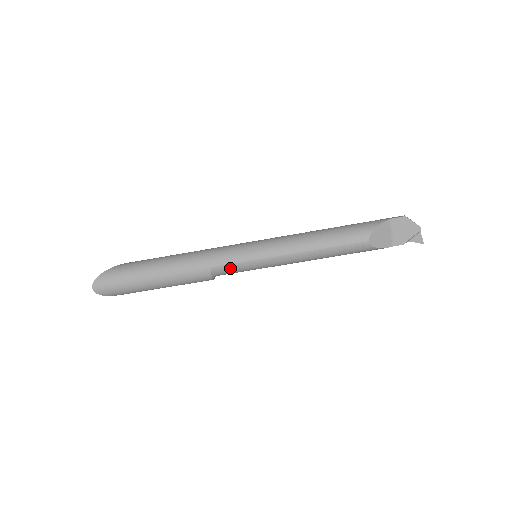
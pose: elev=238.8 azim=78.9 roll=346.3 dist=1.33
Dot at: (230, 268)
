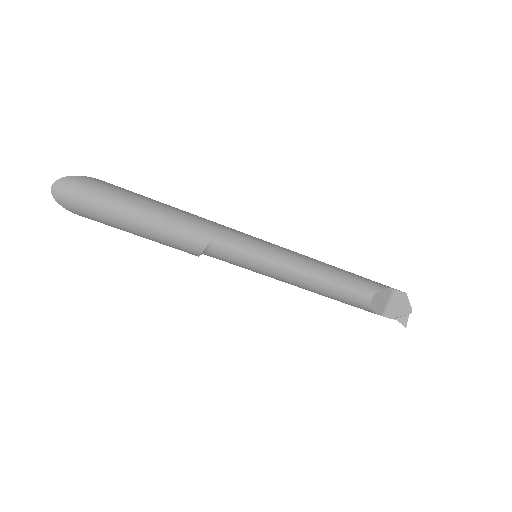
Dot at: (229, 253)
